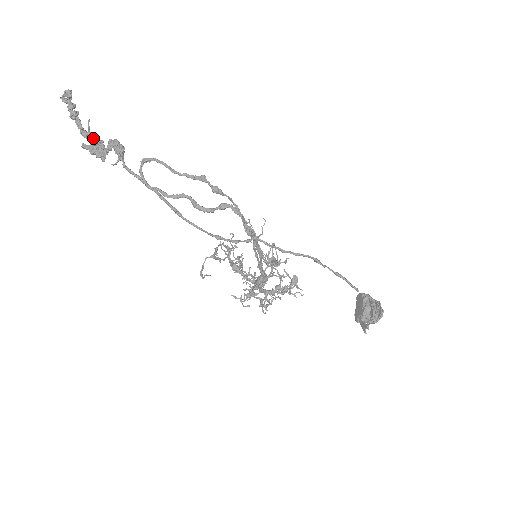
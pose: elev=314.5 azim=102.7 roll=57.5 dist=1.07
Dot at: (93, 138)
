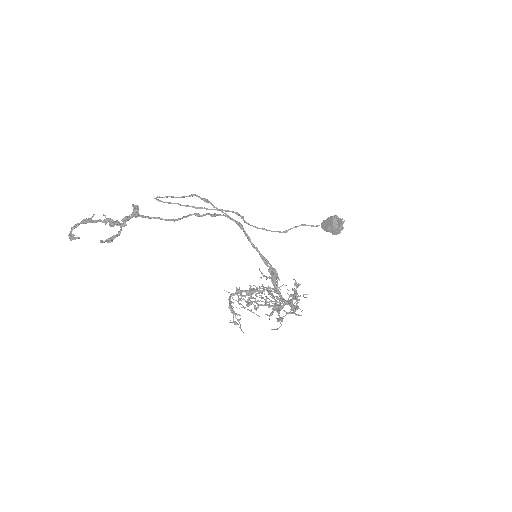
Dot at: (111, 219)
